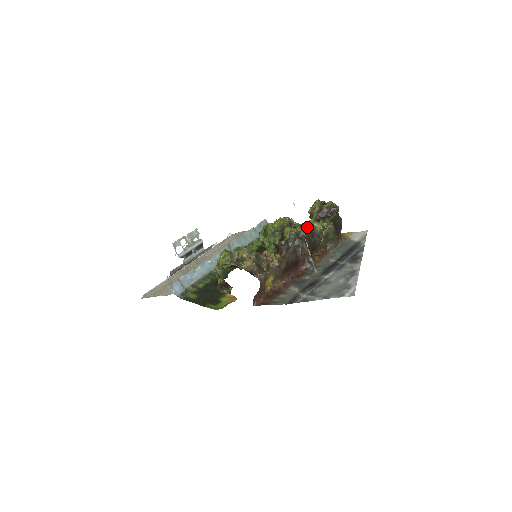
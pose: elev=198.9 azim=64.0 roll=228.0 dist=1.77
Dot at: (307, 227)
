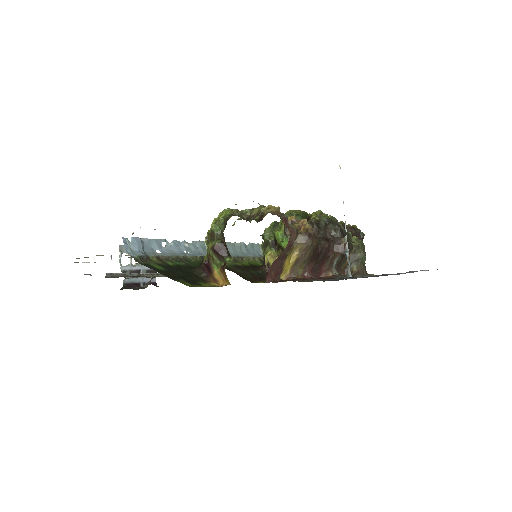
Dot at: occluded
